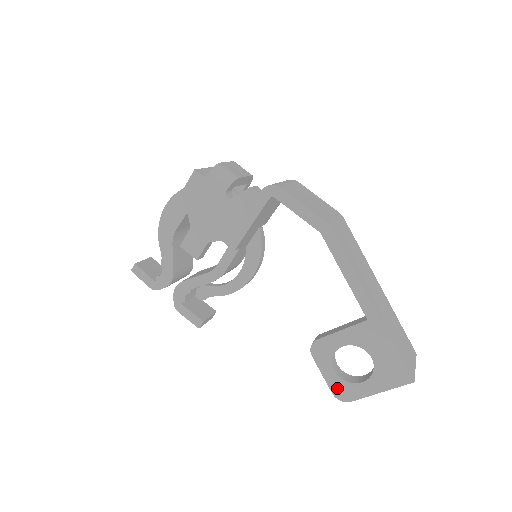
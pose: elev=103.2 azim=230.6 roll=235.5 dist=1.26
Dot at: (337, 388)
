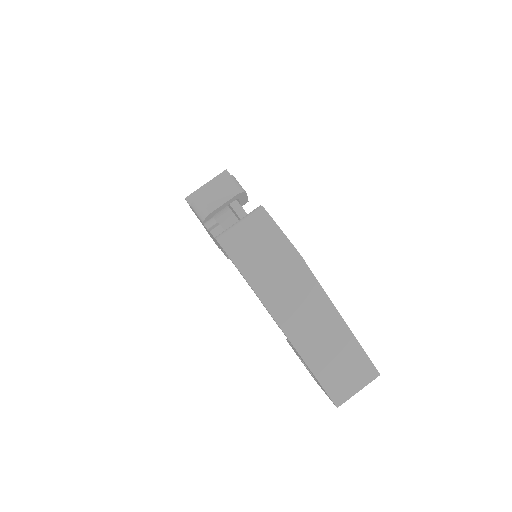
Dot at: occluded
